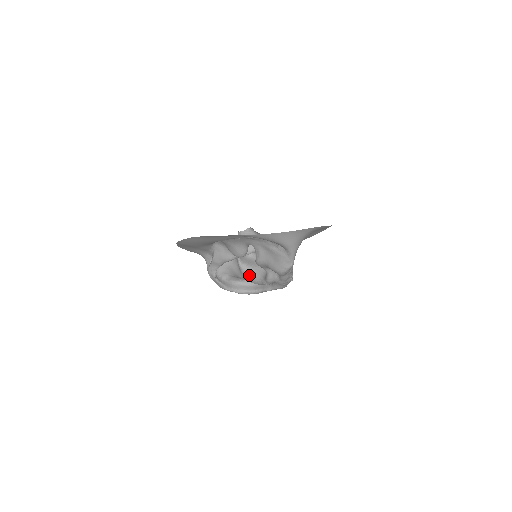
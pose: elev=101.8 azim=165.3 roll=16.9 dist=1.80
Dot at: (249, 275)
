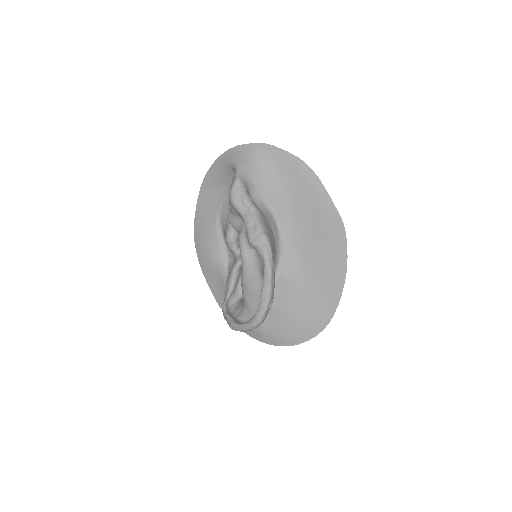
Dot at: occluded
